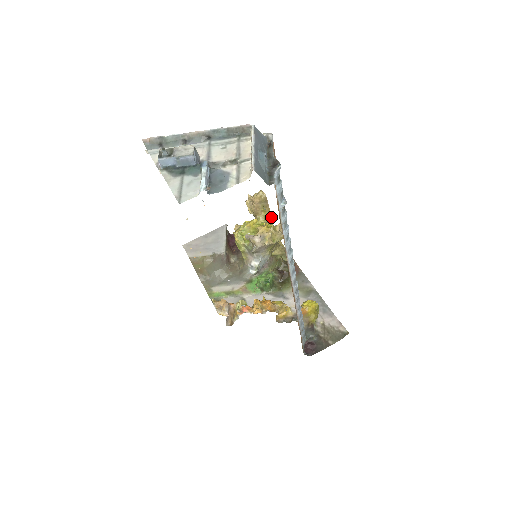
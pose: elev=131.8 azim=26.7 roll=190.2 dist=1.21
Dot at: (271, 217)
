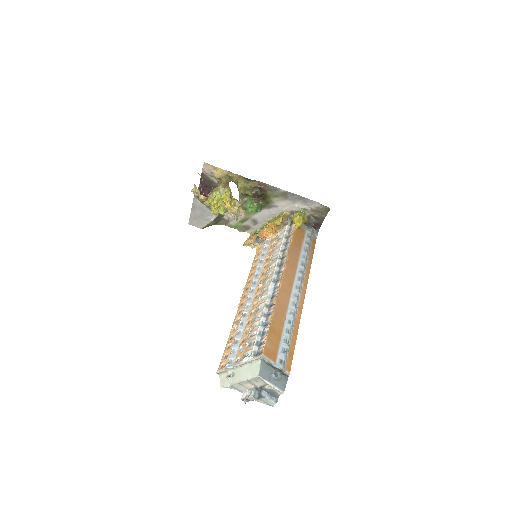
Dot at: (218, 184)
